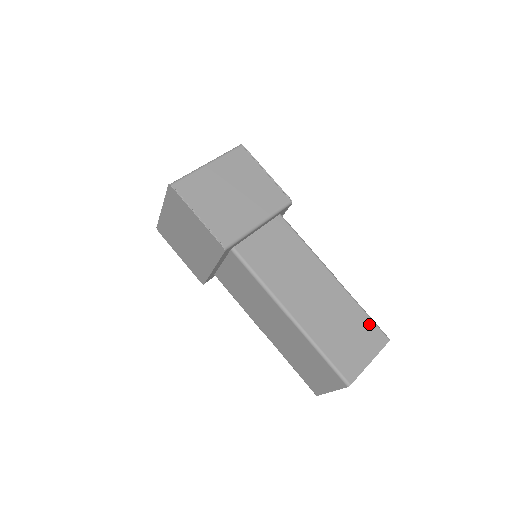
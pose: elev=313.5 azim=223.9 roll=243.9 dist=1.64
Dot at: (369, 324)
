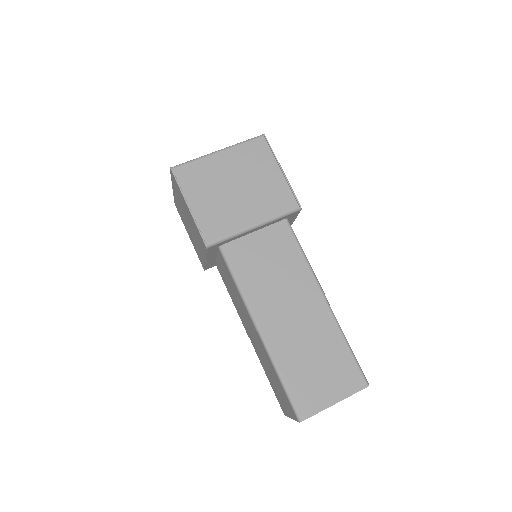
Dot at: (349, 362)
